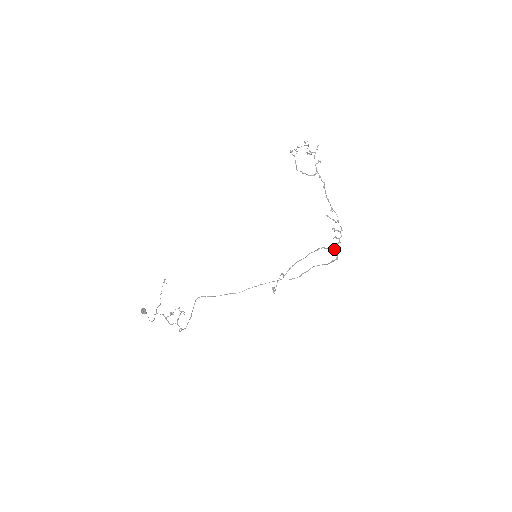
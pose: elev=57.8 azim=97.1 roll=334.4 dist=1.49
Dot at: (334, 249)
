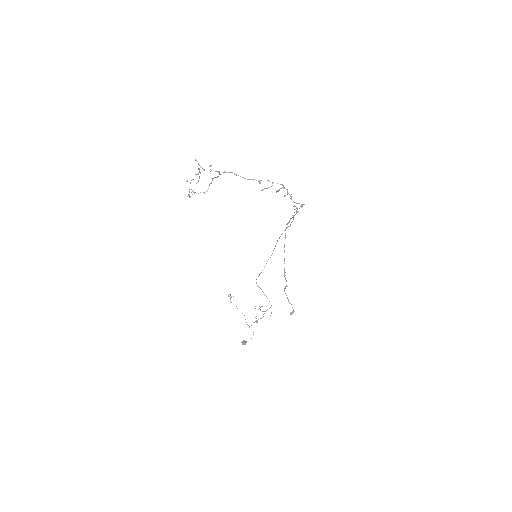
Dot at: (293, 206)
